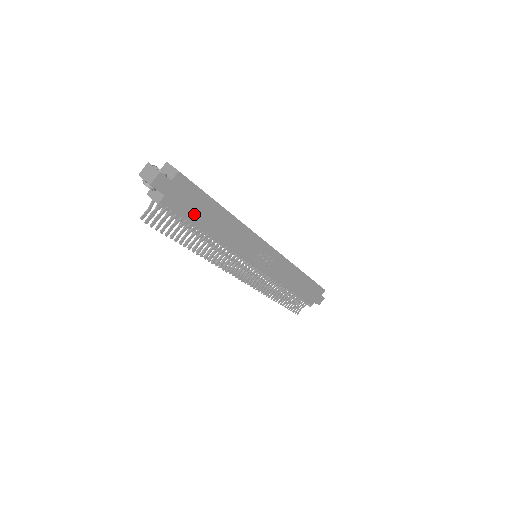
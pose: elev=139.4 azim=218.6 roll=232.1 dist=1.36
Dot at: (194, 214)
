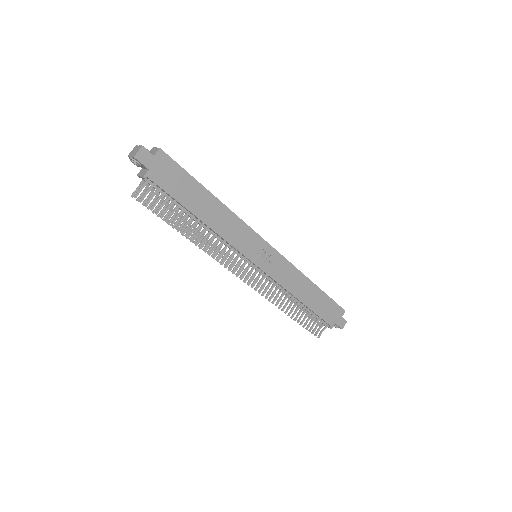
Dot at: (180, 193)
